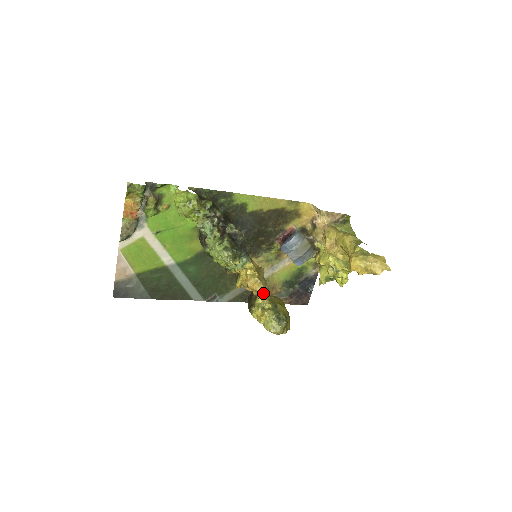
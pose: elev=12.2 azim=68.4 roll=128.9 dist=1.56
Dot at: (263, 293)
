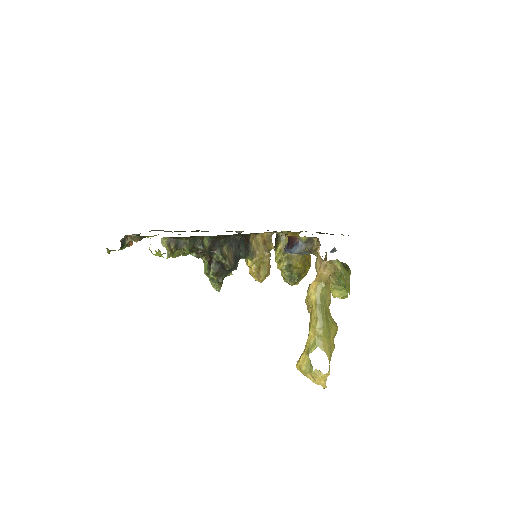
Dot at: (287, 238)
